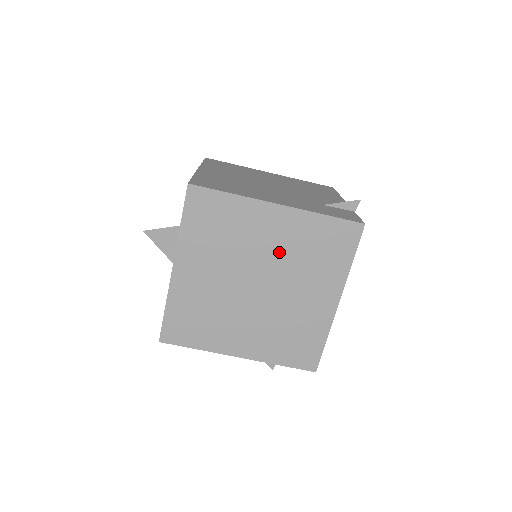
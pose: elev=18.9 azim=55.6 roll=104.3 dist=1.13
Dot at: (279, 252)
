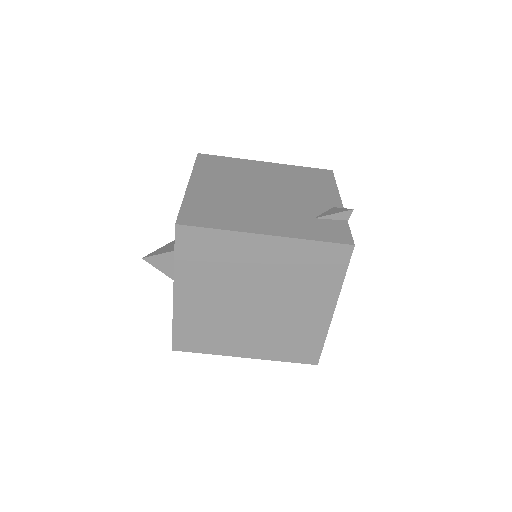
Dot at: (272, 275)
